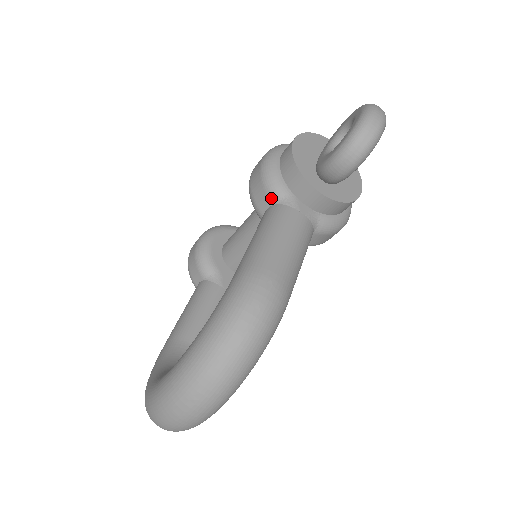
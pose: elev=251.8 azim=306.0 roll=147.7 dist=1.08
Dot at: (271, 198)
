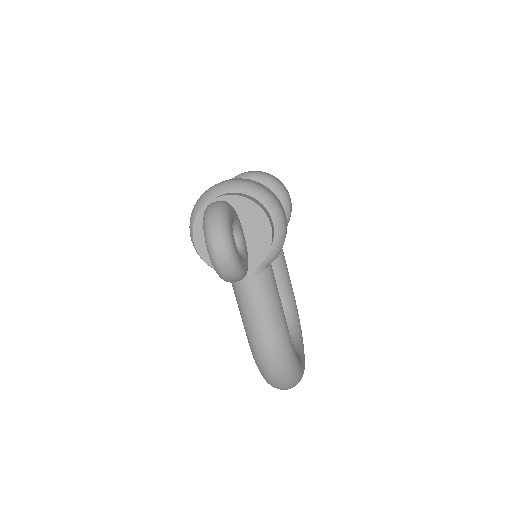
Dot at: occluded
